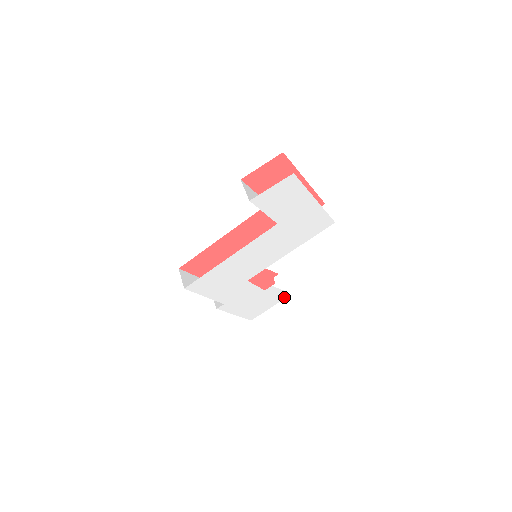
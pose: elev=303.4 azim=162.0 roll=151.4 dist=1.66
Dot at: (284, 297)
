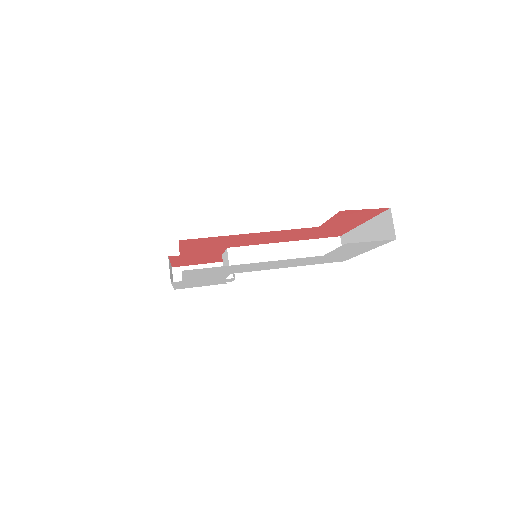
Dot at: (225, 283)
